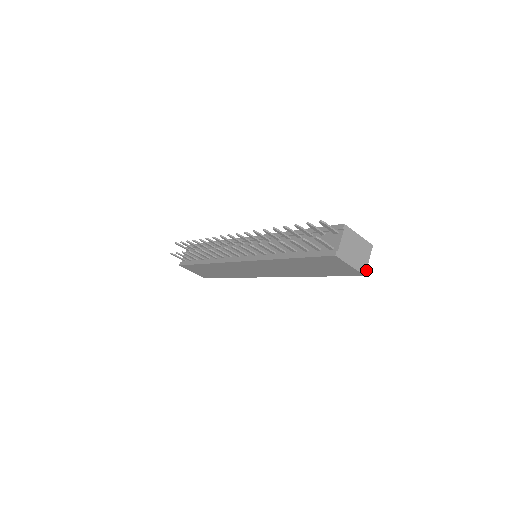
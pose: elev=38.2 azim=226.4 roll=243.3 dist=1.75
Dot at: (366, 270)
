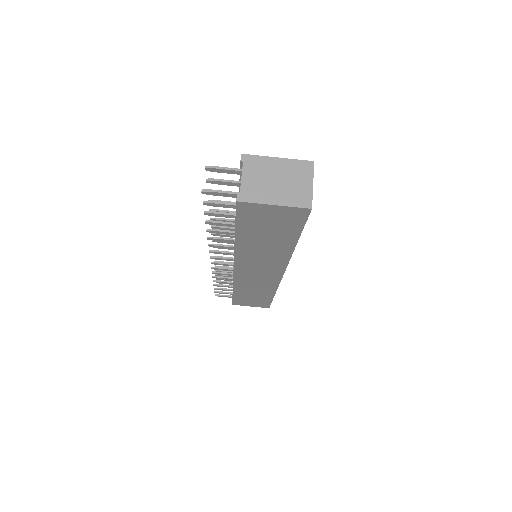
Dot at: (311, 200)
